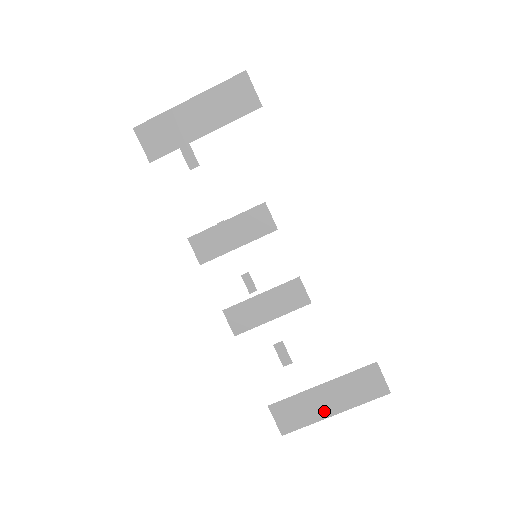
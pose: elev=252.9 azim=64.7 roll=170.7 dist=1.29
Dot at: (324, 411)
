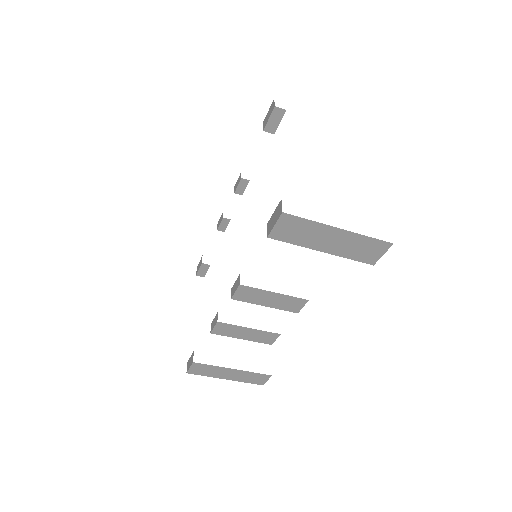
Dot at: (222, 376)
